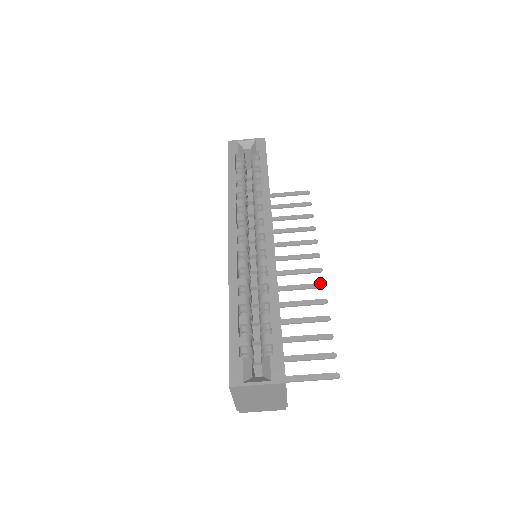
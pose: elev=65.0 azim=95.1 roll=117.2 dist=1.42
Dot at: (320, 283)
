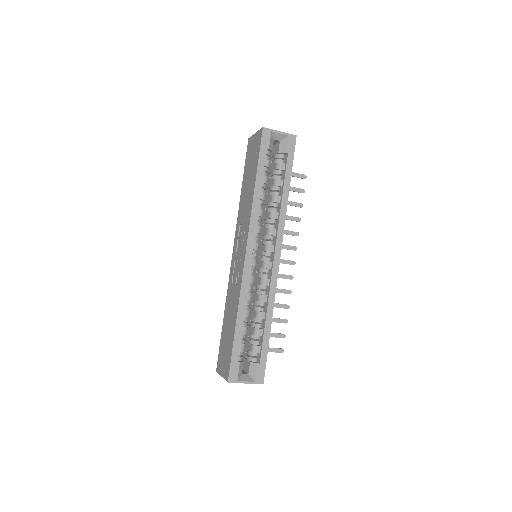
Dot at: (291, 276)
